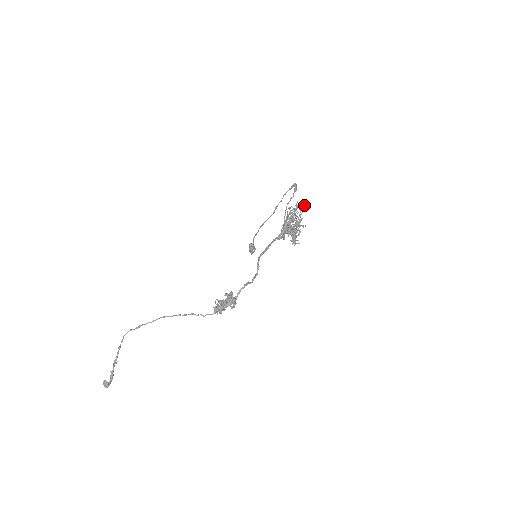
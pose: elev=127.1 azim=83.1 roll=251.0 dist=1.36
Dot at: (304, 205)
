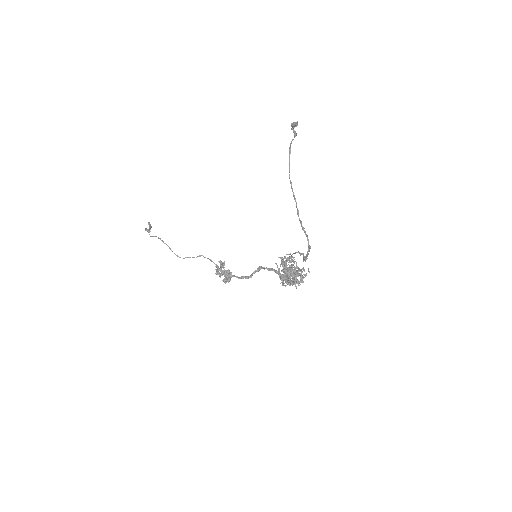
Dot at: occluded
